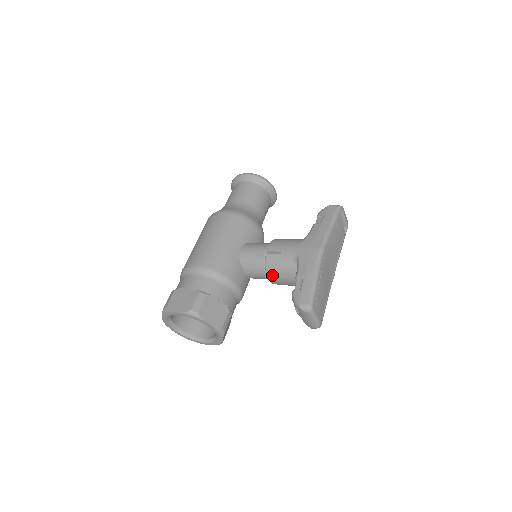
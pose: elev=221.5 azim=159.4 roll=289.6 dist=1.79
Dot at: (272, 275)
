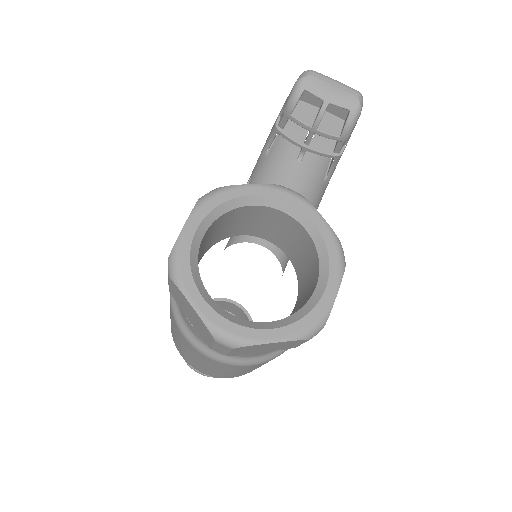
Dot at: occluded
